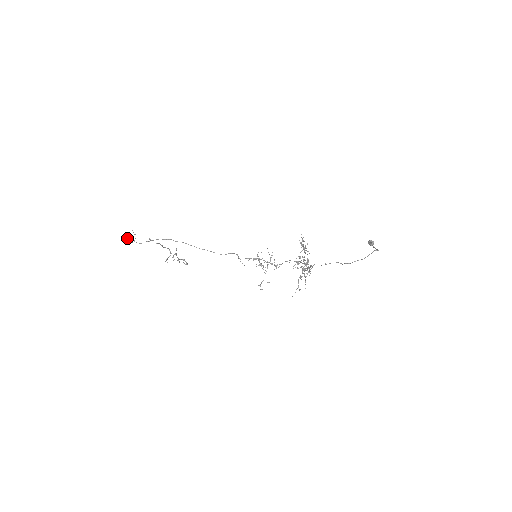
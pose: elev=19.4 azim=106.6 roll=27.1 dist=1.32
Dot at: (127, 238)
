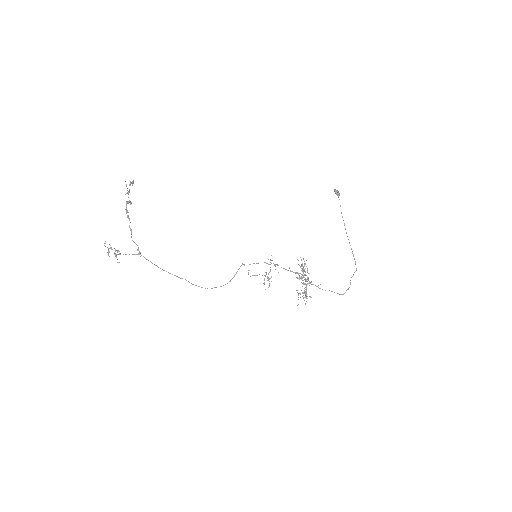
Dot at: (108, 253)
